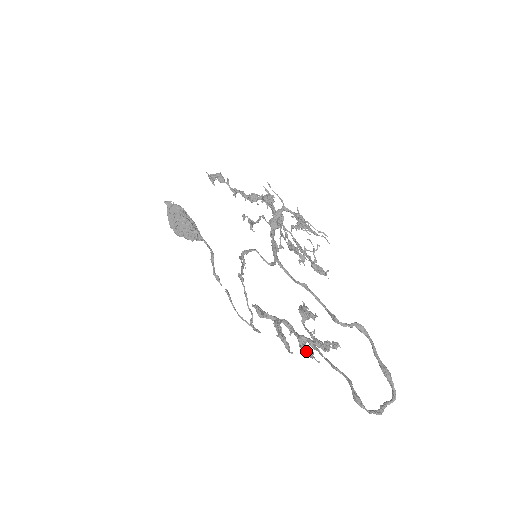
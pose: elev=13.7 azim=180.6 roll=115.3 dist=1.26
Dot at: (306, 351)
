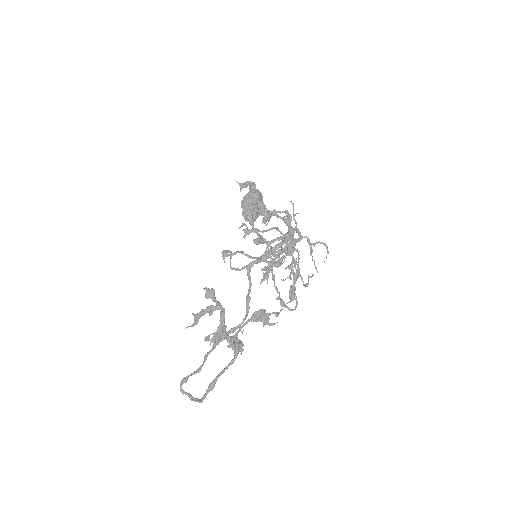
Dot at: (213, 336)
